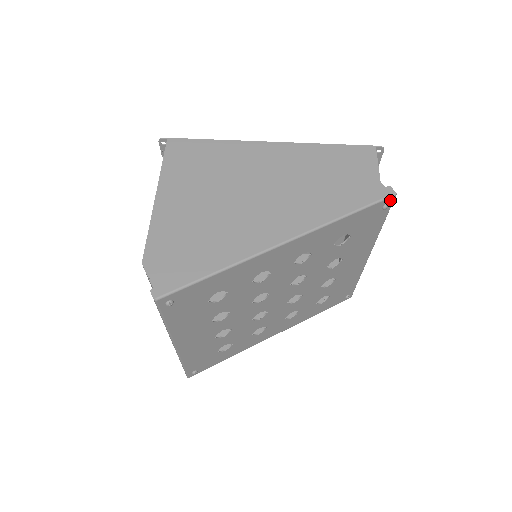
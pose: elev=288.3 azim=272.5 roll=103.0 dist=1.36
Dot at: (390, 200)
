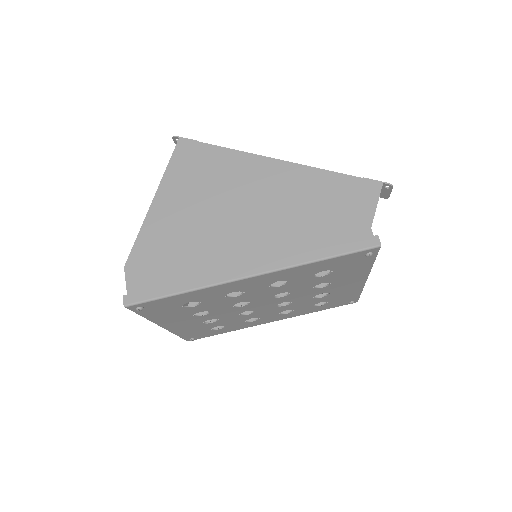
Dot at: (374, 250)
